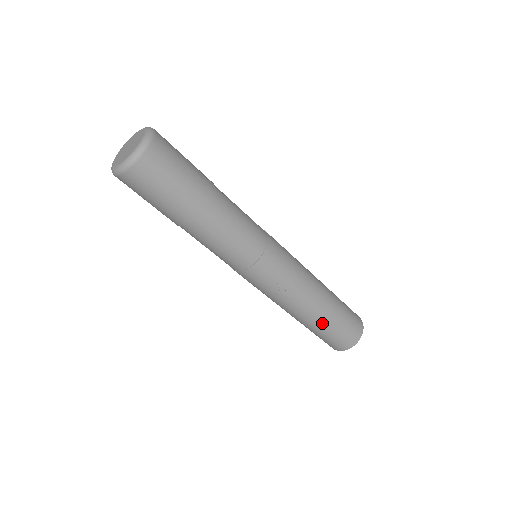
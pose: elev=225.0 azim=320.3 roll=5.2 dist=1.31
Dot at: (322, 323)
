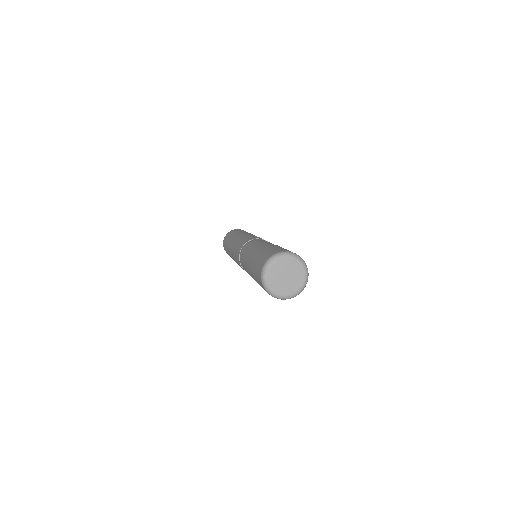
Dot at: occluded
